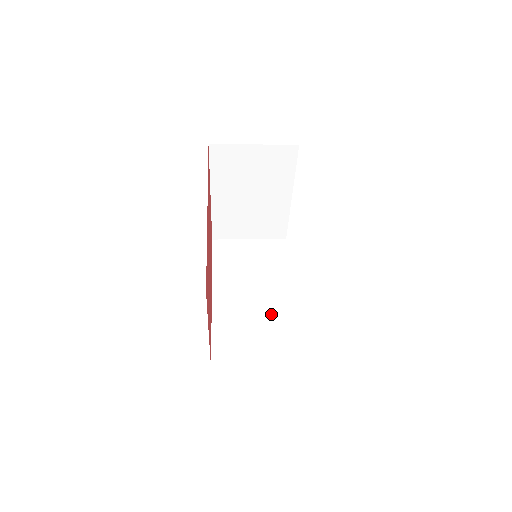
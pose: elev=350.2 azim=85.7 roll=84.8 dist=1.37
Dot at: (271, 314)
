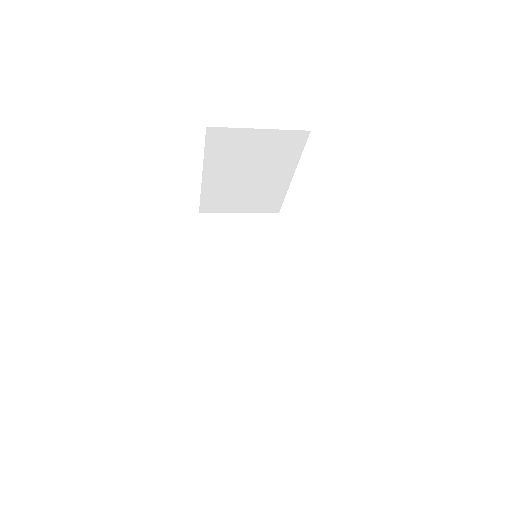
Dot at: (265, 305)
